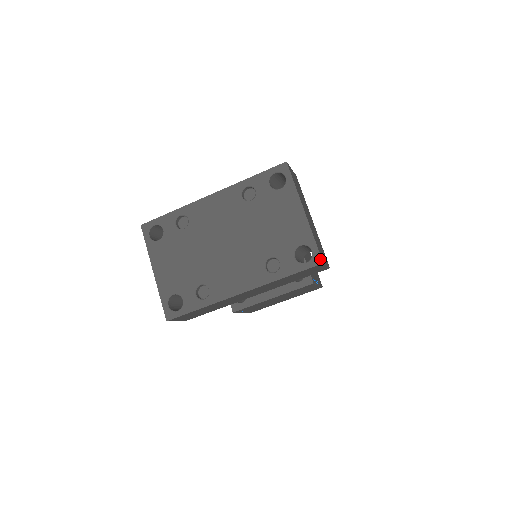
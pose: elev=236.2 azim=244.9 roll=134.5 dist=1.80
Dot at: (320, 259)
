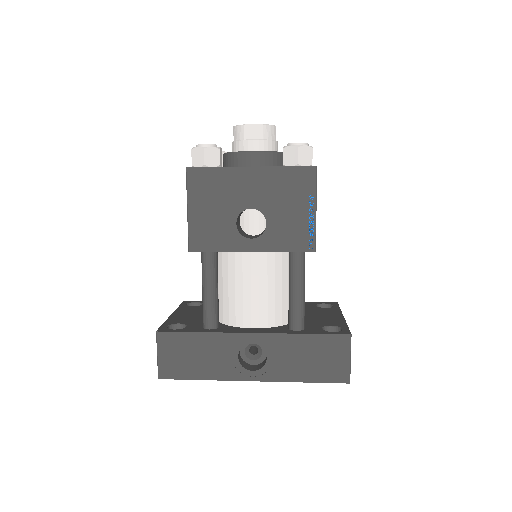
Dot at: occluded
